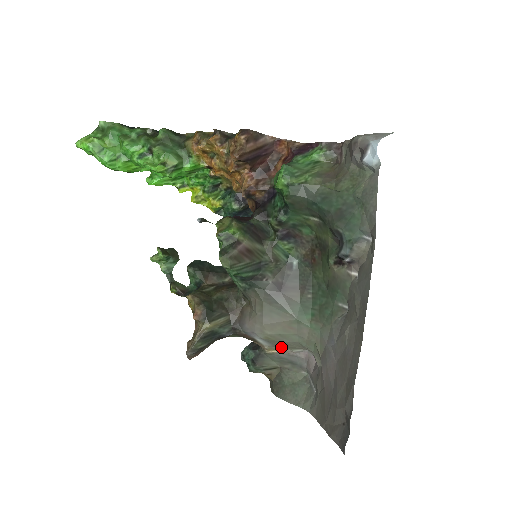
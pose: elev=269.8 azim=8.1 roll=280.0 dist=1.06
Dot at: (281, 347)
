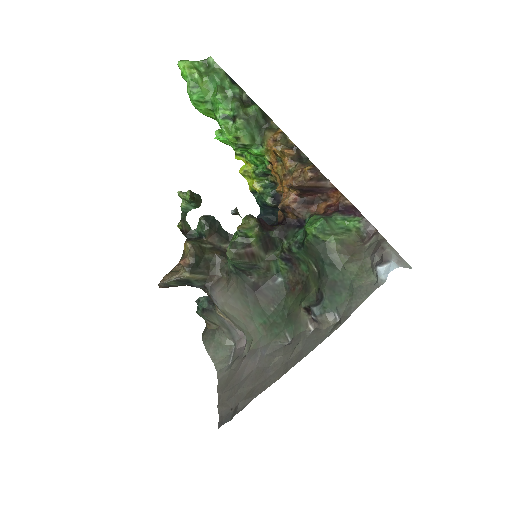
Dot at: occluded
